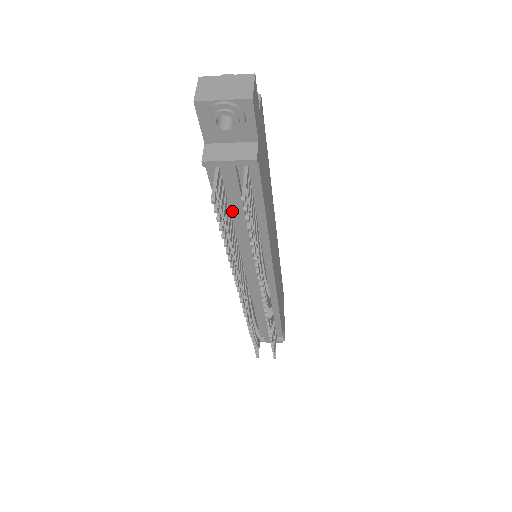
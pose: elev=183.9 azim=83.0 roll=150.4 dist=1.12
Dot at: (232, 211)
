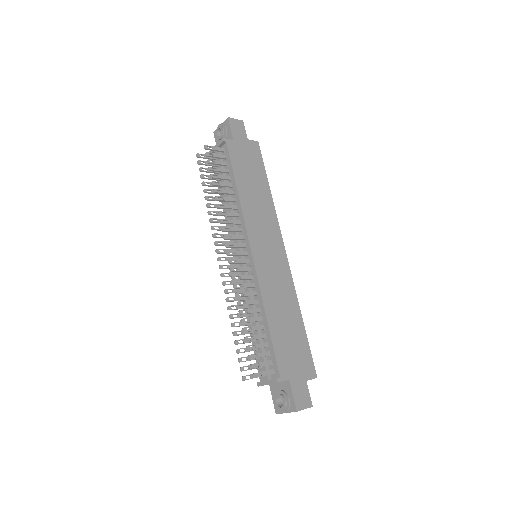
Dot at: occluded
